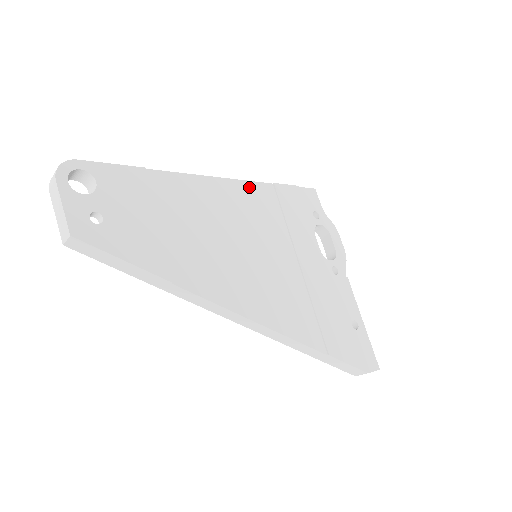
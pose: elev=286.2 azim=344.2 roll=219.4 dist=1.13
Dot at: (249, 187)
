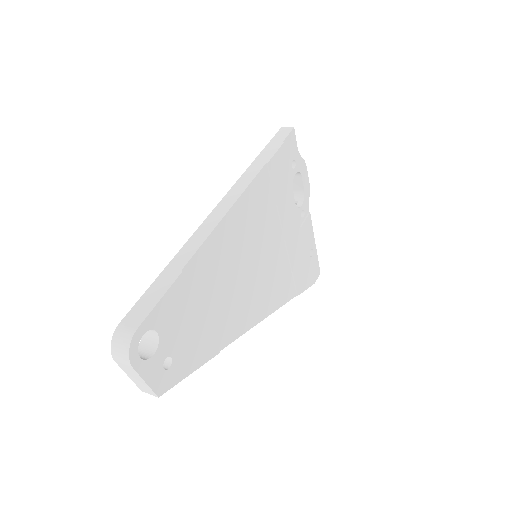
Dot at: (251, 191)
